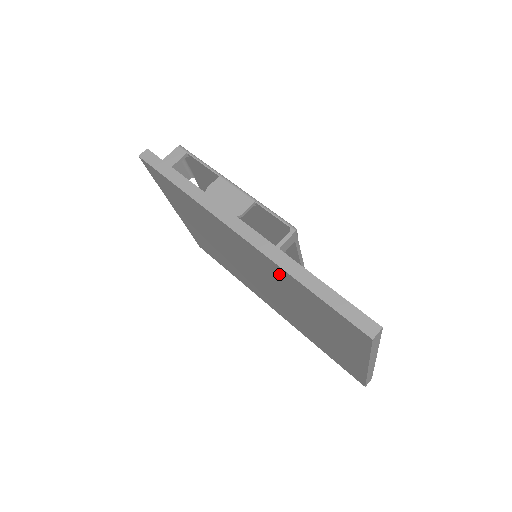
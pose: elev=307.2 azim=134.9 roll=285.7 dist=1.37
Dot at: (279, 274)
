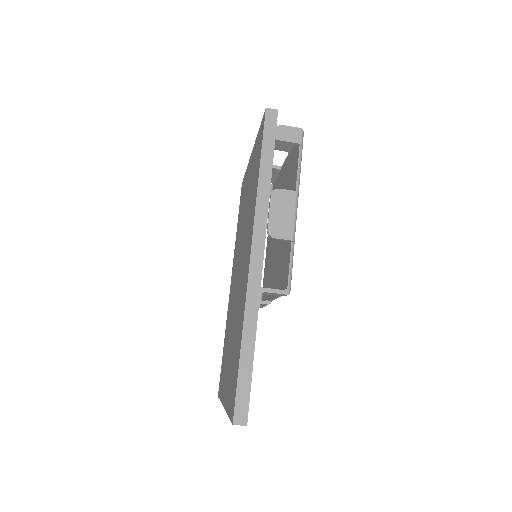
Dot at: (242, 308)
